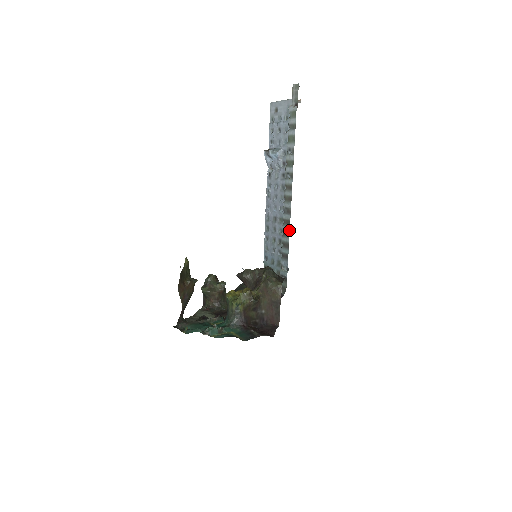
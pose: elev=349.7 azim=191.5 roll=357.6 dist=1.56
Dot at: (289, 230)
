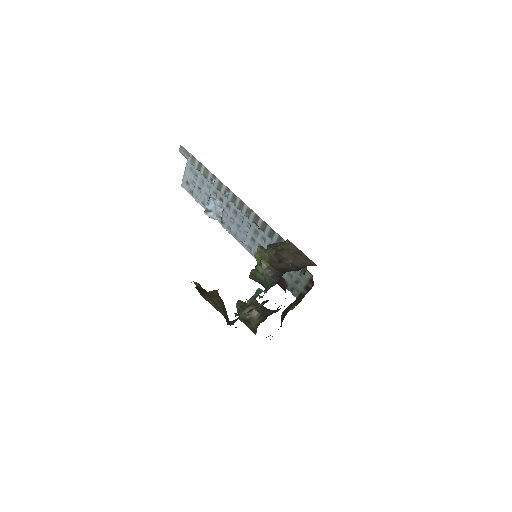
Dot at: (262, 220)
